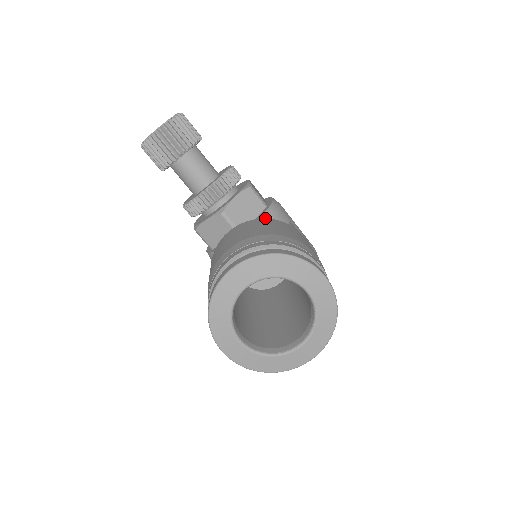
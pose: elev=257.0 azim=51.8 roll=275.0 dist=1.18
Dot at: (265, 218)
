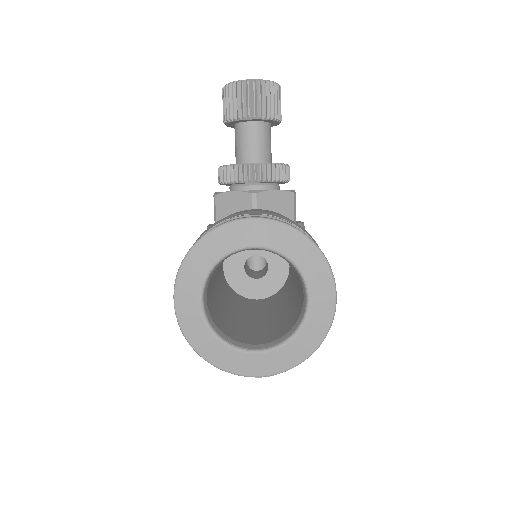
Dot at: occluded
